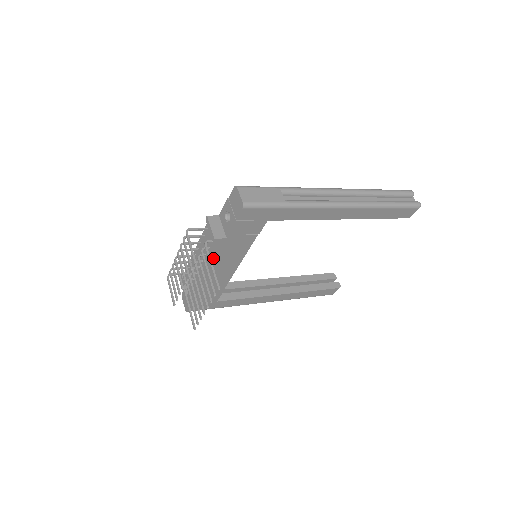
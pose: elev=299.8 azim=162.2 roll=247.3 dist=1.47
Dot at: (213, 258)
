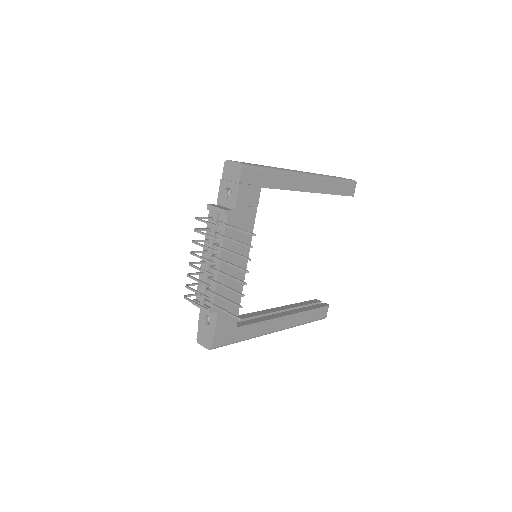
Dot at: (227, 243)
